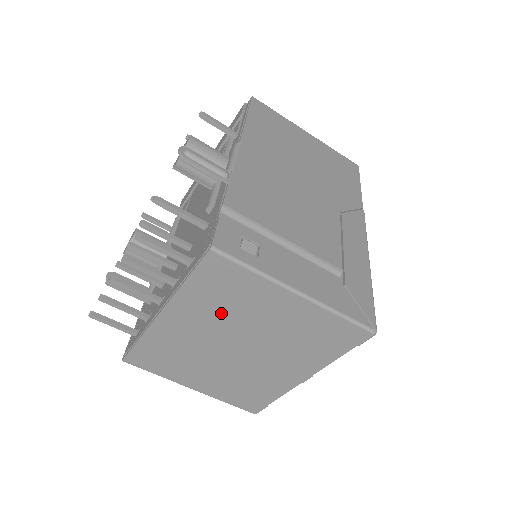
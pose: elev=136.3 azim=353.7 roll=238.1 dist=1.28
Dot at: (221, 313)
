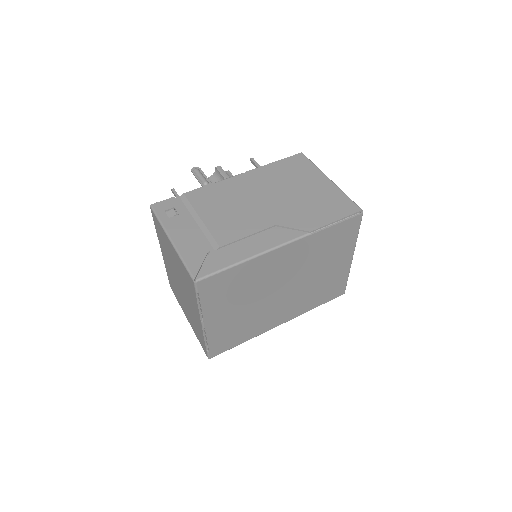
Dot at: (167, 253)
